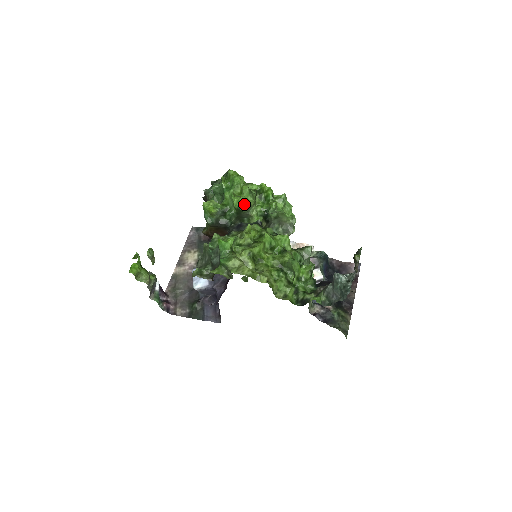
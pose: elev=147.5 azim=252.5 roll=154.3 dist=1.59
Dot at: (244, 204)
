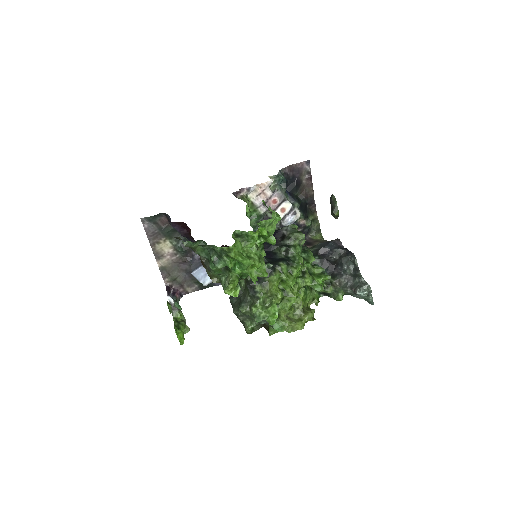
Dot at: occluded
